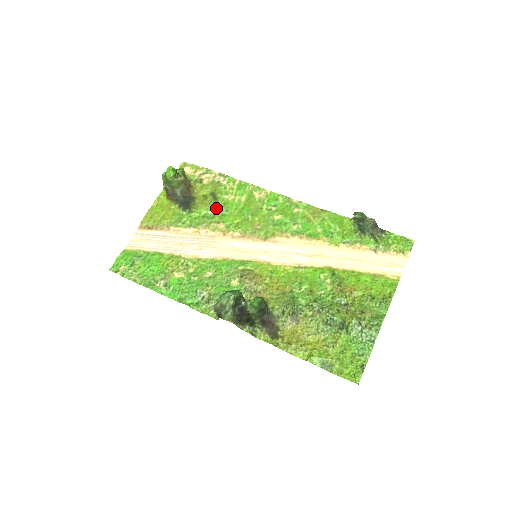
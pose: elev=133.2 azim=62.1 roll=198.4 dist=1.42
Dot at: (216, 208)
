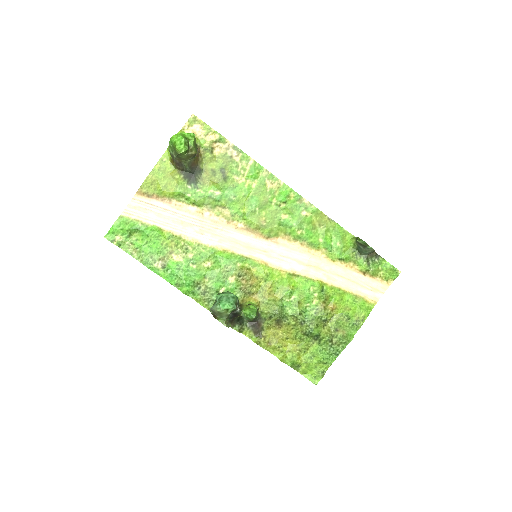
Dot at: (224, 190)
